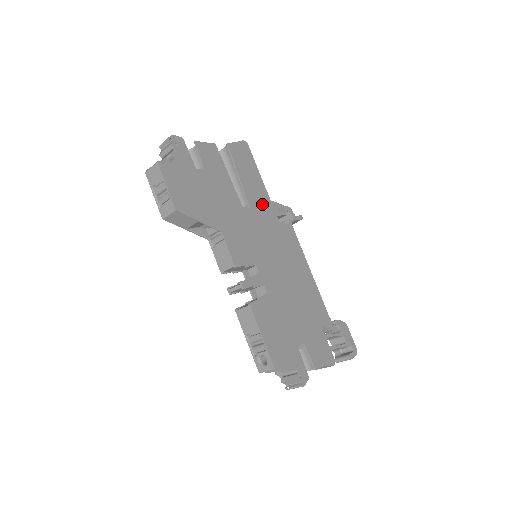
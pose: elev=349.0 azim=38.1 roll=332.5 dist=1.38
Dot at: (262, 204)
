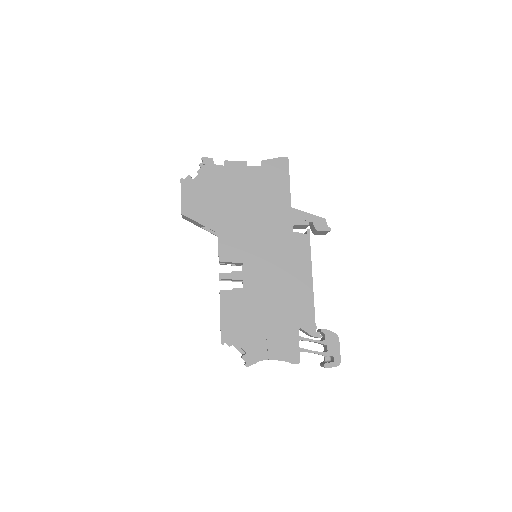
Dot at: (278, 214)
